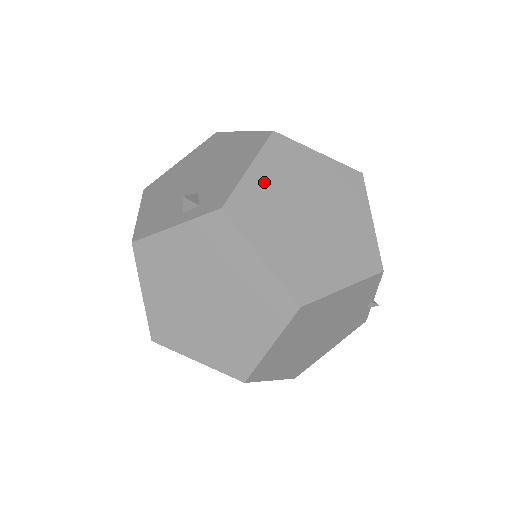
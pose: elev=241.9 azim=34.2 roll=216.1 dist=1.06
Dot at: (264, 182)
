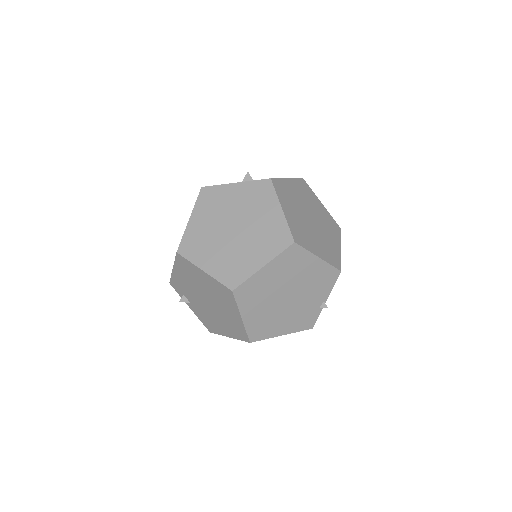
Dot at: (293, 189)
